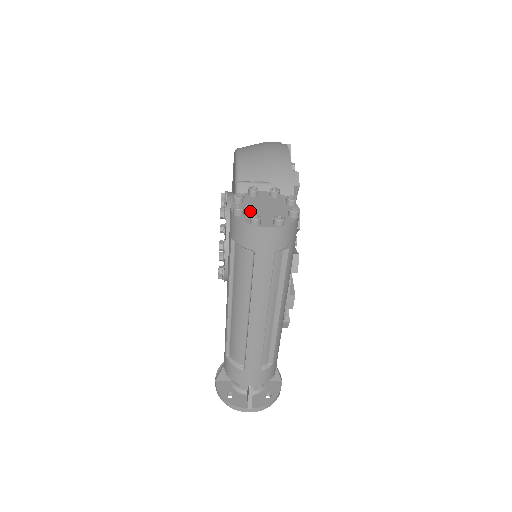
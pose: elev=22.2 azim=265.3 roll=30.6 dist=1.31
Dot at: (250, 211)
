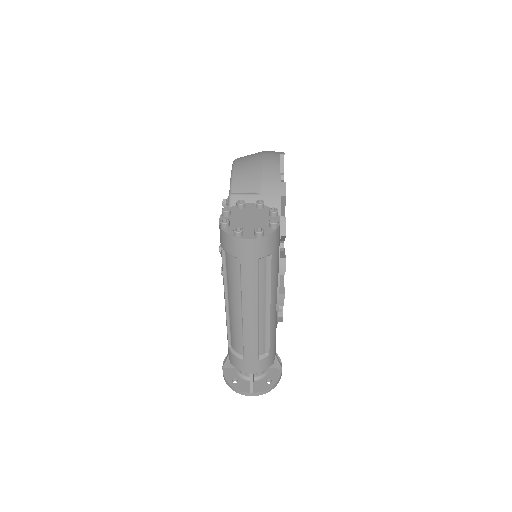
Dot at: (236, 223)
